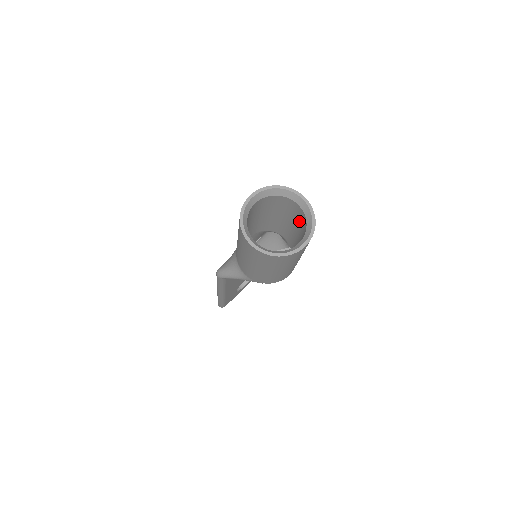
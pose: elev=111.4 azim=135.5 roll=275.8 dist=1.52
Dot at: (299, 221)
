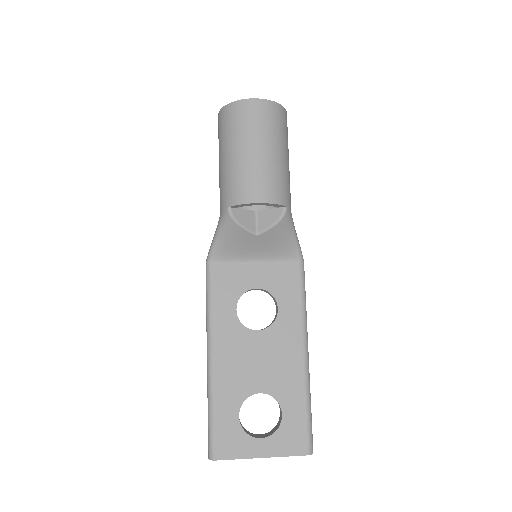
Dot at: occluded
